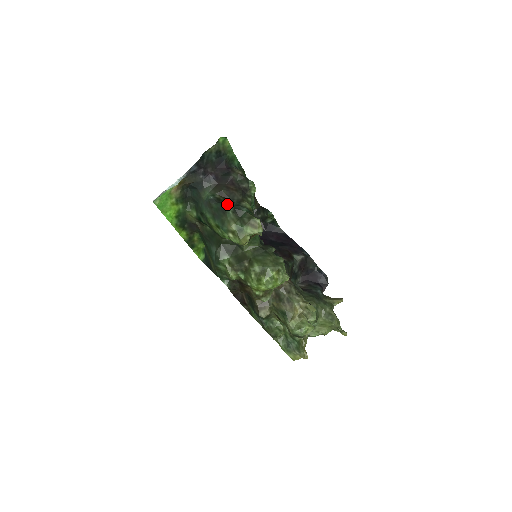
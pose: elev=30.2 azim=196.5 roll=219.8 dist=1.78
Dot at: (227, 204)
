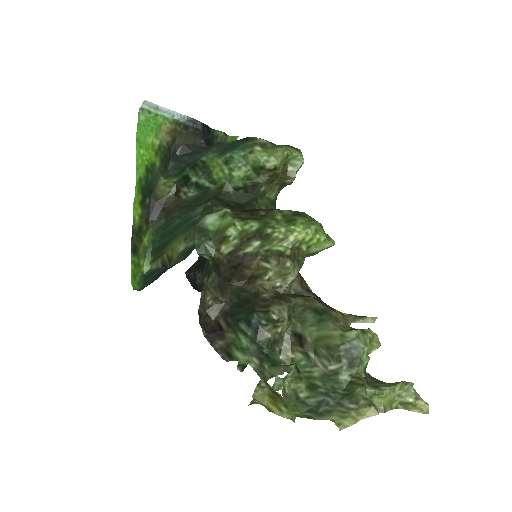
Dot at: (250, 137)
